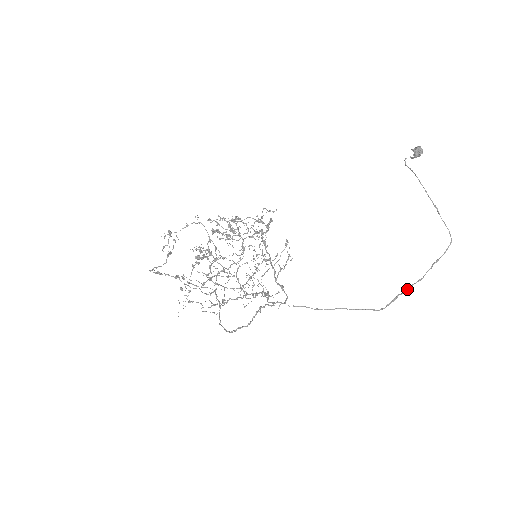
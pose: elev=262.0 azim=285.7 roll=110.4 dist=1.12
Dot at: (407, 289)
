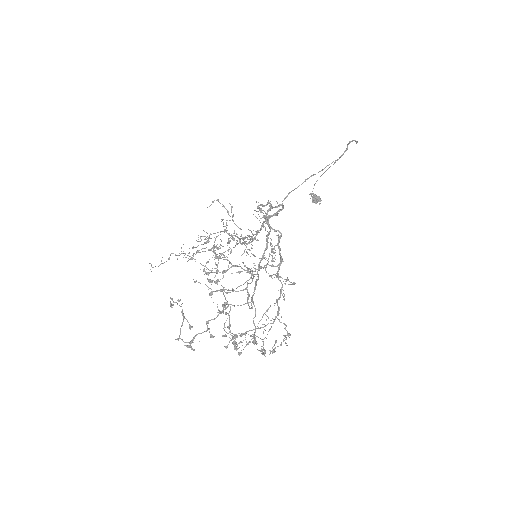
Dot at: (350, 142)
